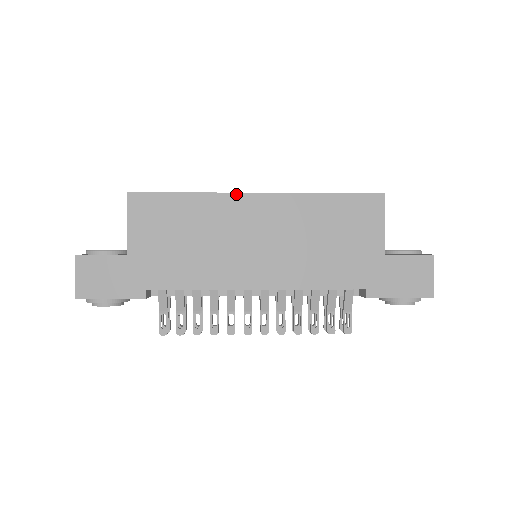
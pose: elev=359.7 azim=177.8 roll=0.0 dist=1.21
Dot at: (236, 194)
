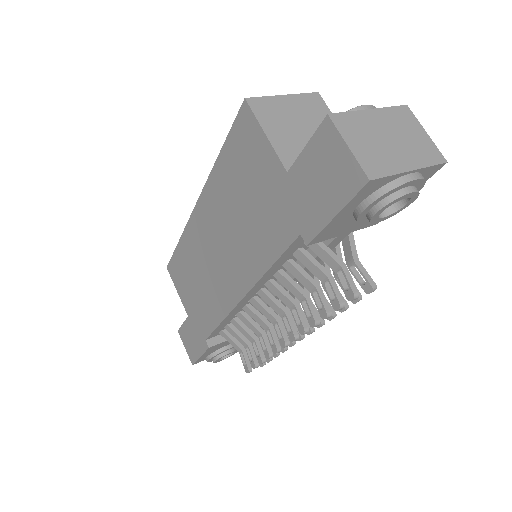
Dot at: (190, 219)
